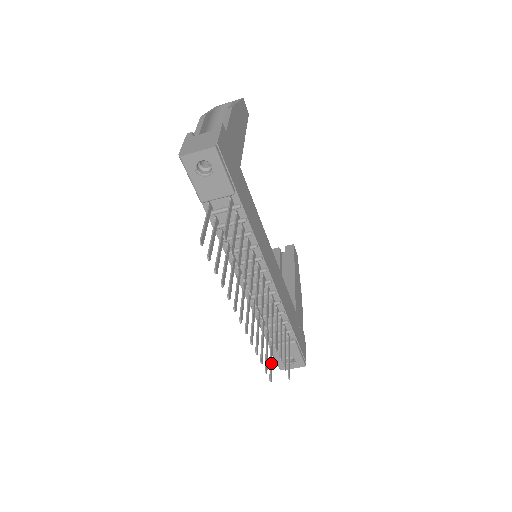
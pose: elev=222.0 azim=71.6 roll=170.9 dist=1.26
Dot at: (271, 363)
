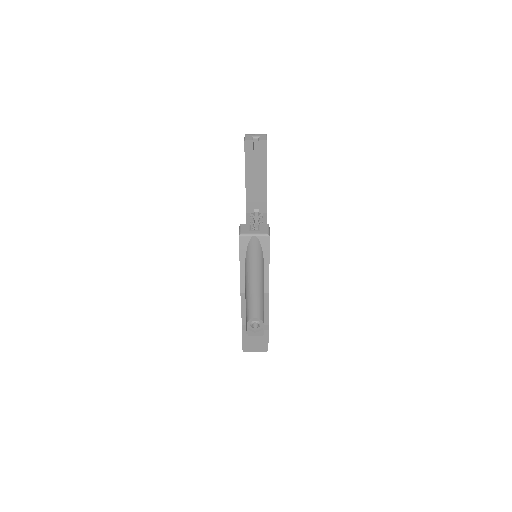
Dot at: occluded
